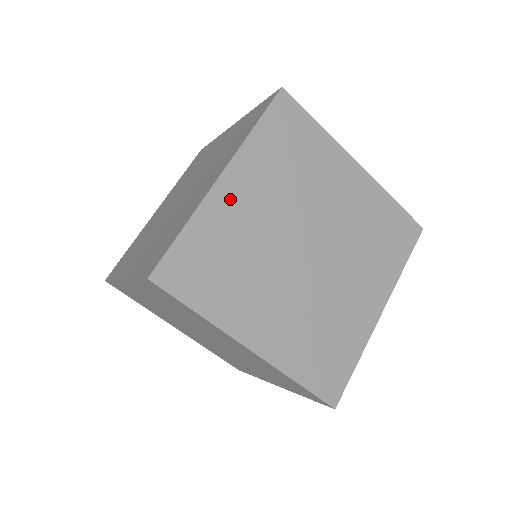
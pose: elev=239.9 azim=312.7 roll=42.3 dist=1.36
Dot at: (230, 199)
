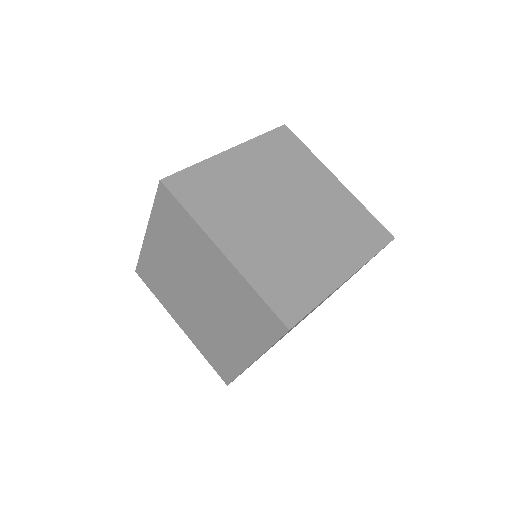
Dot at: (232, 163)
